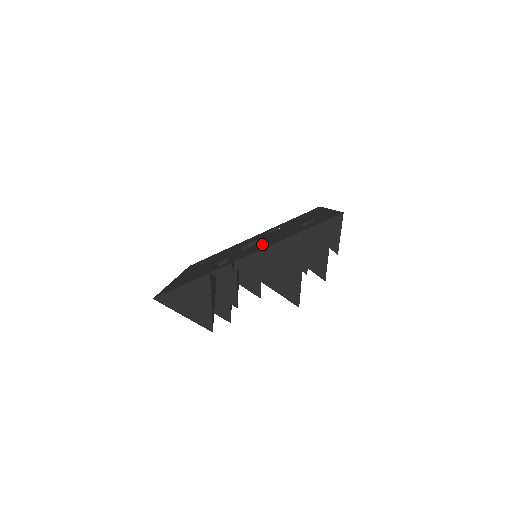
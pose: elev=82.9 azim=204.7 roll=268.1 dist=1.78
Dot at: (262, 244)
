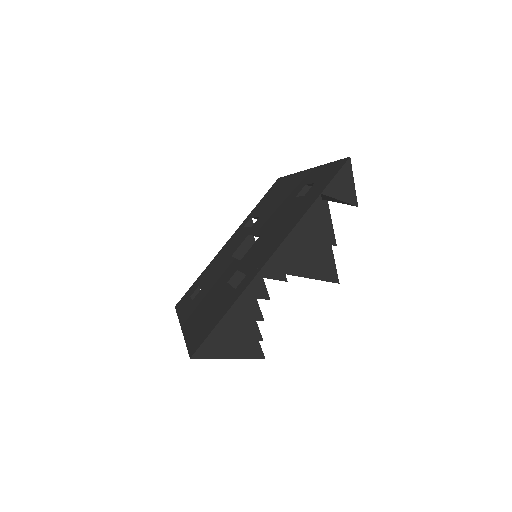
Dot at: (270, 236)
